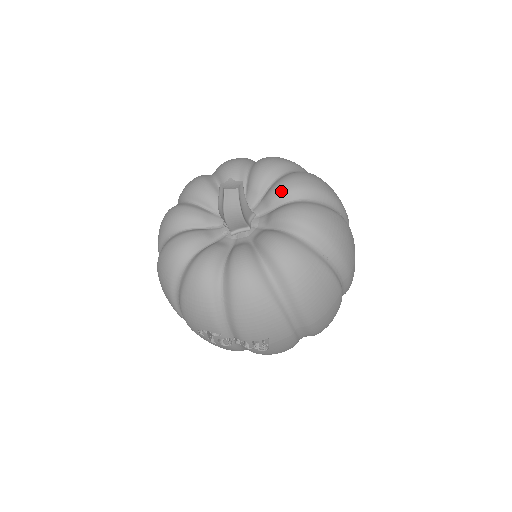
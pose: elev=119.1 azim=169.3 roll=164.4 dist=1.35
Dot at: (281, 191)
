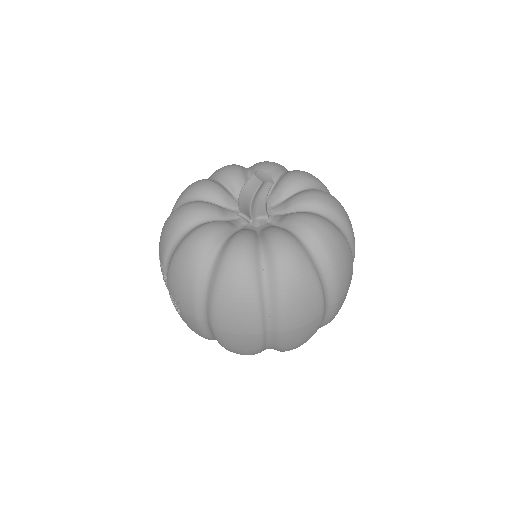
Dot at: (297, 219)
